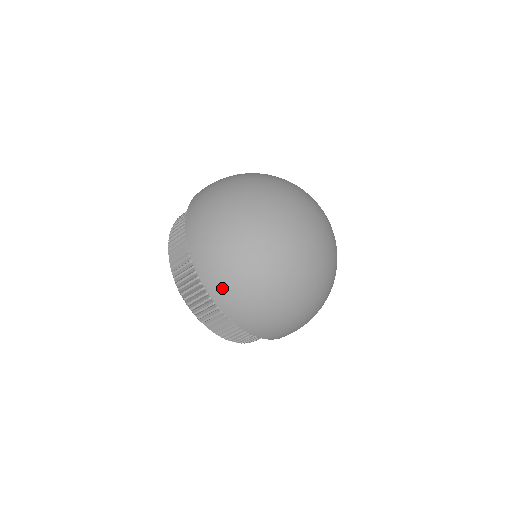
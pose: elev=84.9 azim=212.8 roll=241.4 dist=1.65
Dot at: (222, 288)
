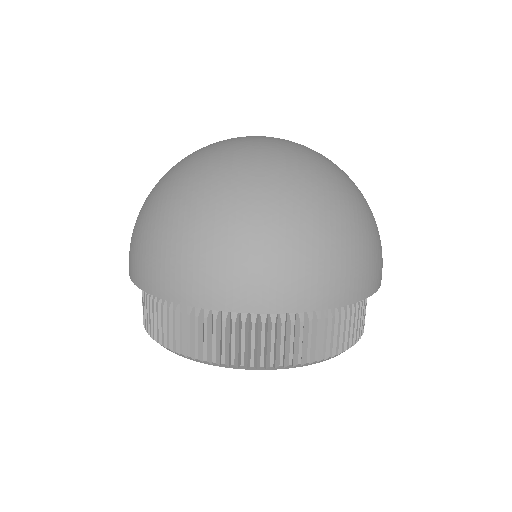
Dot at: (258, 284)
